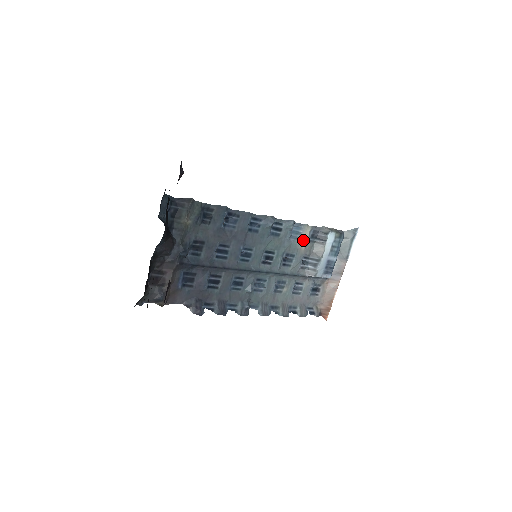
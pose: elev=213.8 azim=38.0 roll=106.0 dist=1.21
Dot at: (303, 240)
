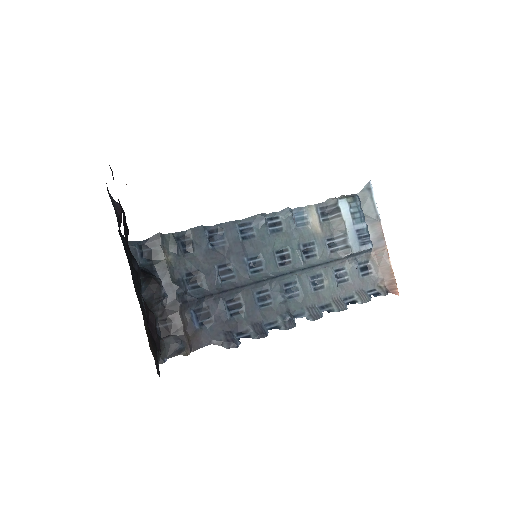
Dot at: (314, 223)
